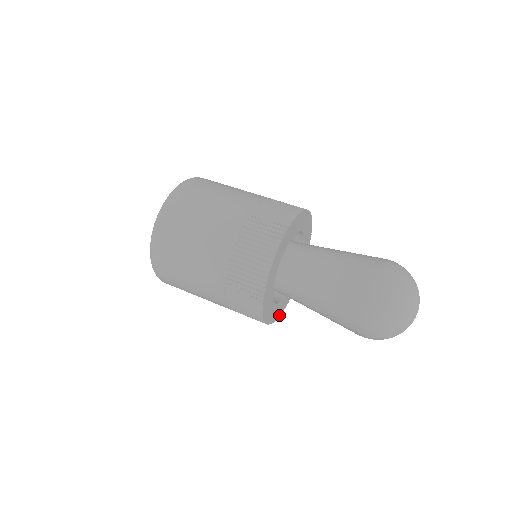
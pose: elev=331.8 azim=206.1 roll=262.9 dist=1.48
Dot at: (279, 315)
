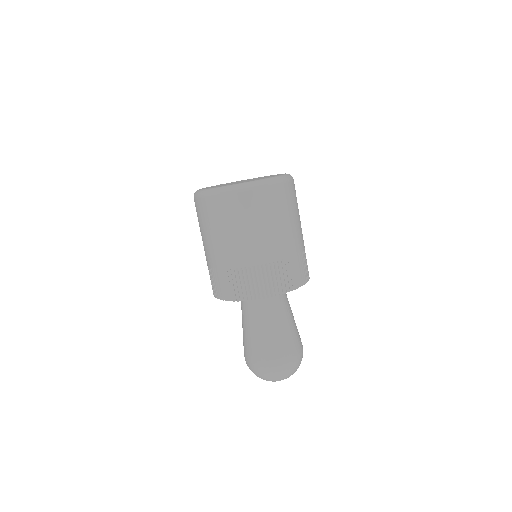
Dot at: occluded
